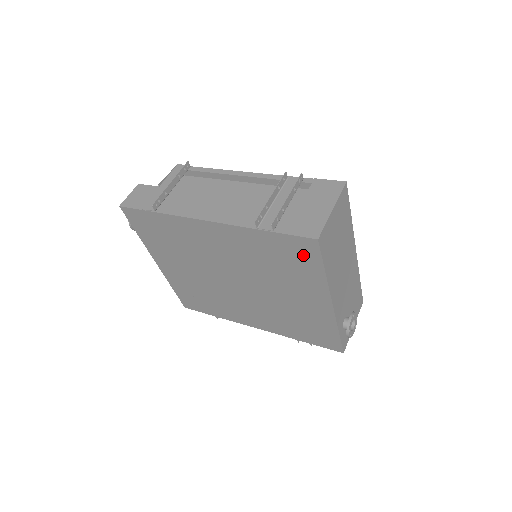
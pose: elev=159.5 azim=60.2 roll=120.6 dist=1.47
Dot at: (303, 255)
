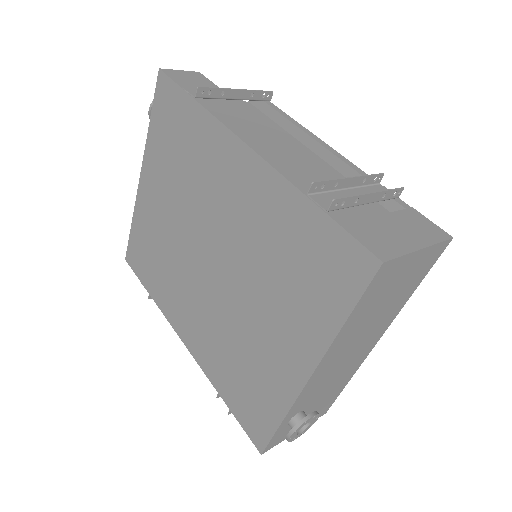
Dot at: (337, 275)
